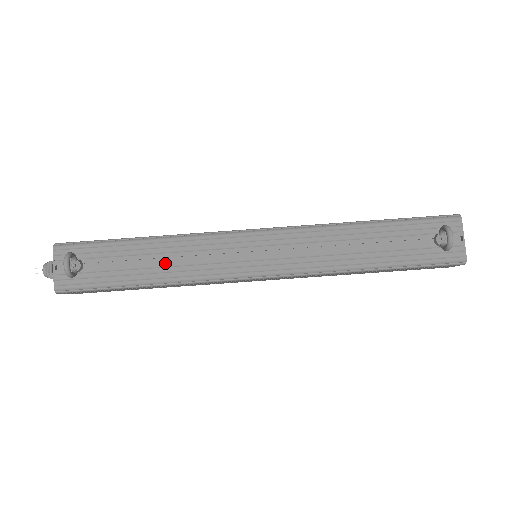
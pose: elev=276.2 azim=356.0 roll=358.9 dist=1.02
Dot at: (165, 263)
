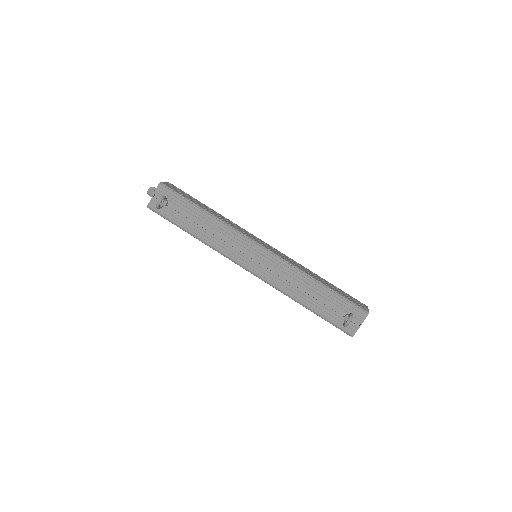
Dot at: (207, 231)
